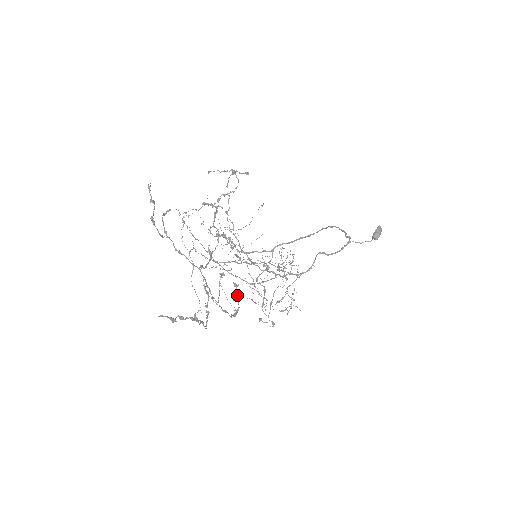
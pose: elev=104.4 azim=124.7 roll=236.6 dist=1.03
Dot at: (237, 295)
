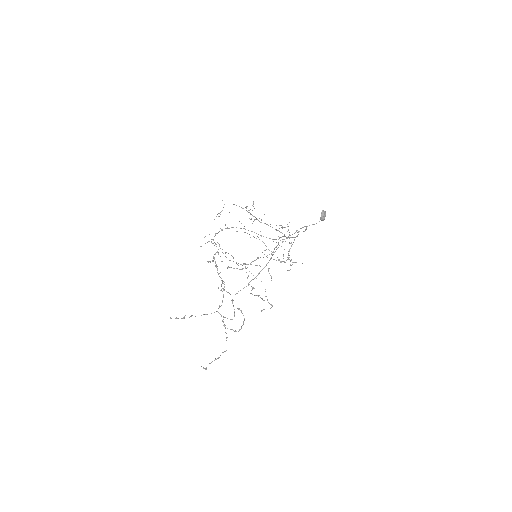
Dot at: occluded
